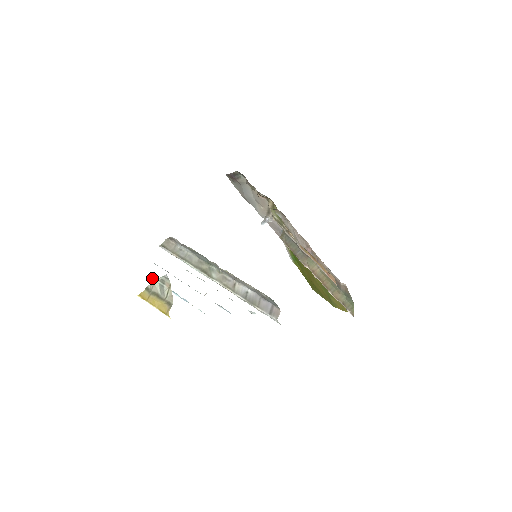
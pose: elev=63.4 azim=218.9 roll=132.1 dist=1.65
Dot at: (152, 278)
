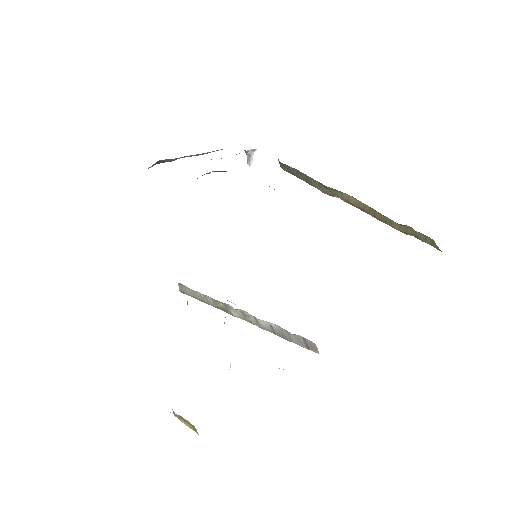
Dot at: occluded
